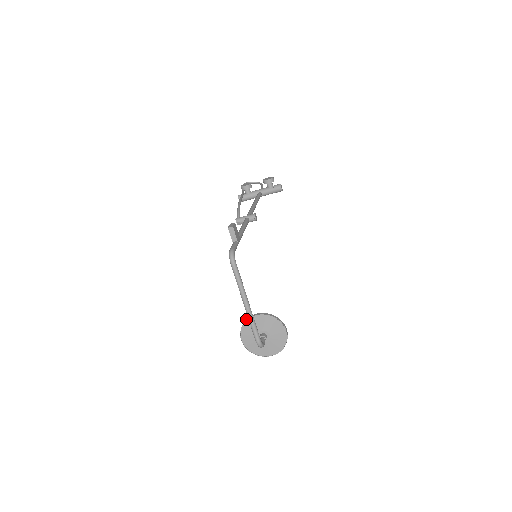
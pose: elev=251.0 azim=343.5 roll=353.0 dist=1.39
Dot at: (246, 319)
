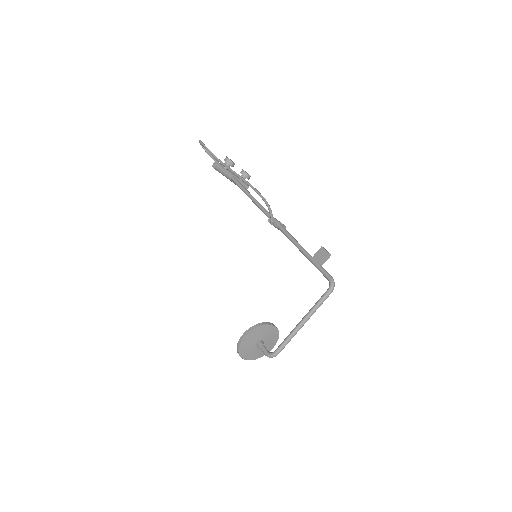
Dot at: (263, 322)
